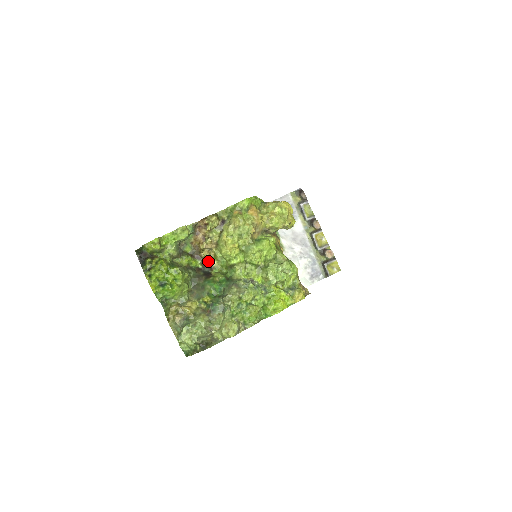
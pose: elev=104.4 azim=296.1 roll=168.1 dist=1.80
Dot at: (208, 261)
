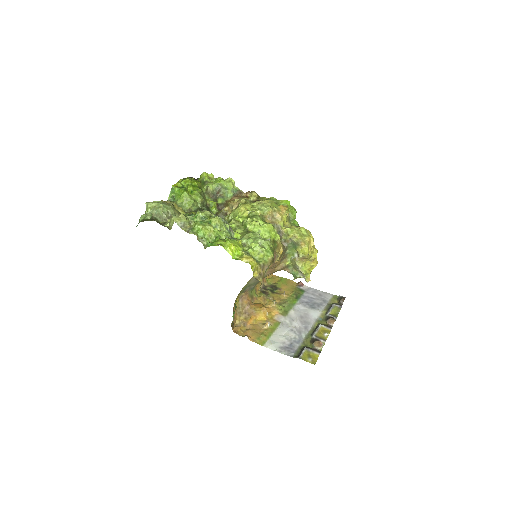
Dot at: (222, 213)
